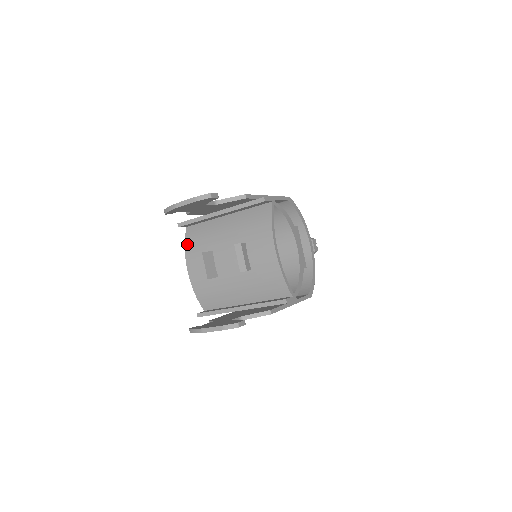
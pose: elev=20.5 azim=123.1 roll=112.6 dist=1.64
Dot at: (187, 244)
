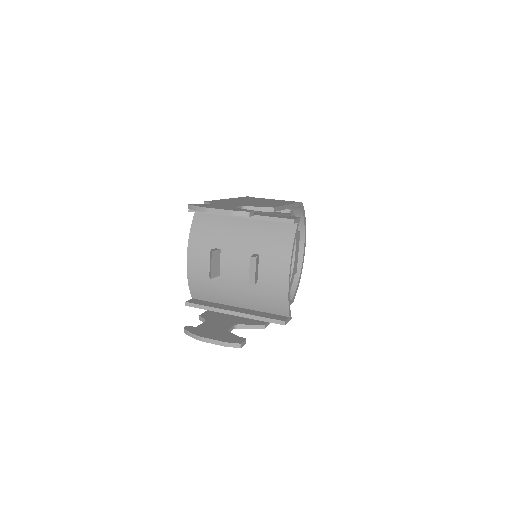
Dot at: (193, 231)
